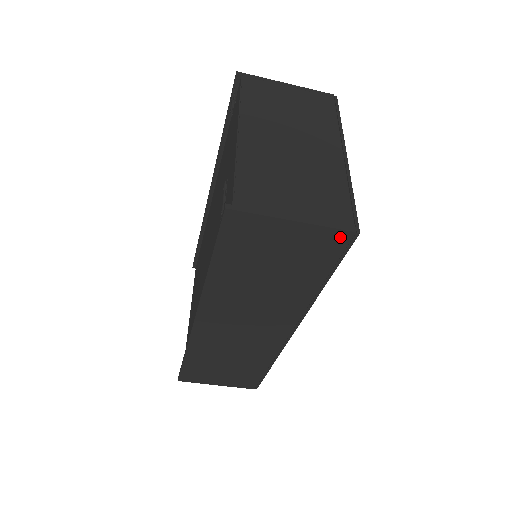
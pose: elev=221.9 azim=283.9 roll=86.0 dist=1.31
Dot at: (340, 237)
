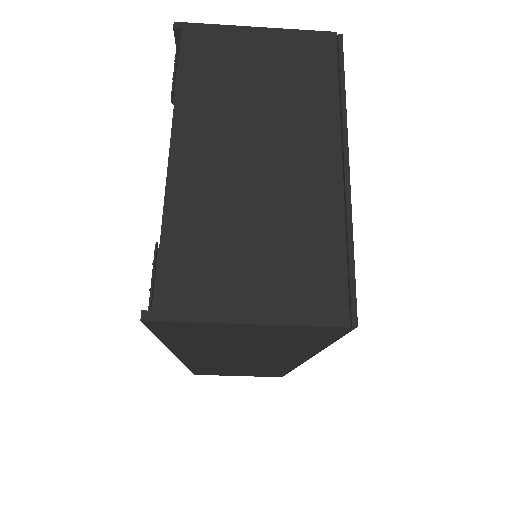
Dot at: (328, 330)
